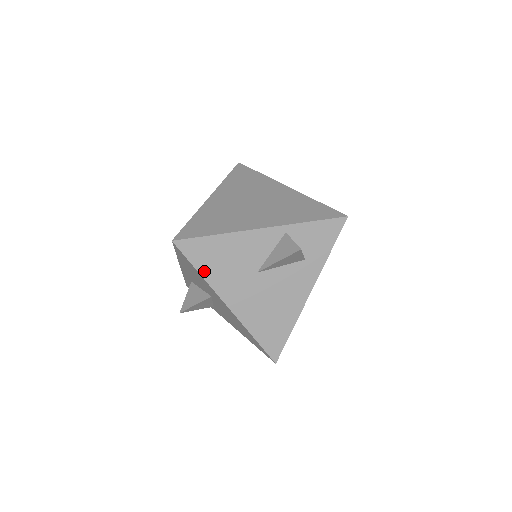
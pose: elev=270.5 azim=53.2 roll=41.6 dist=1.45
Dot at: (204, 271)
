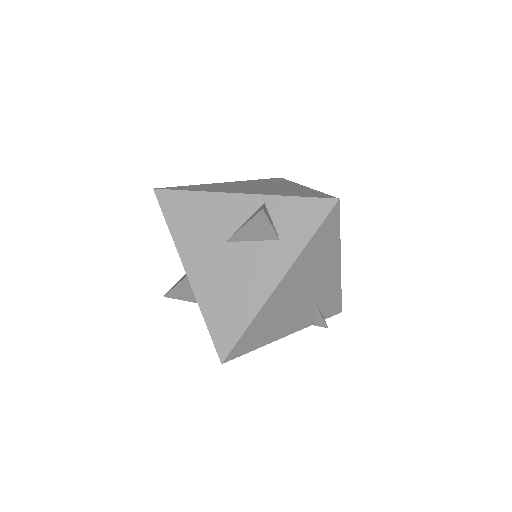
Dot at: (174, 227)
